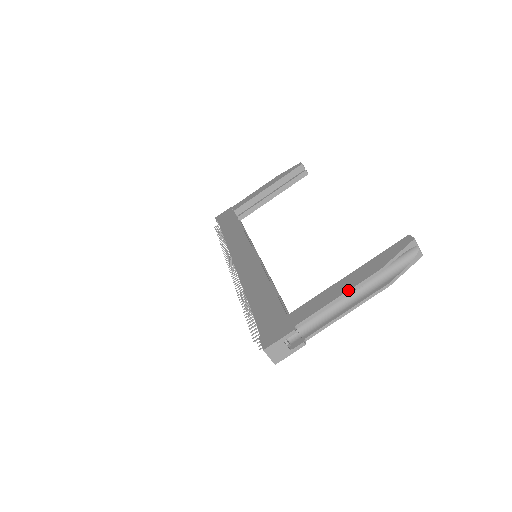
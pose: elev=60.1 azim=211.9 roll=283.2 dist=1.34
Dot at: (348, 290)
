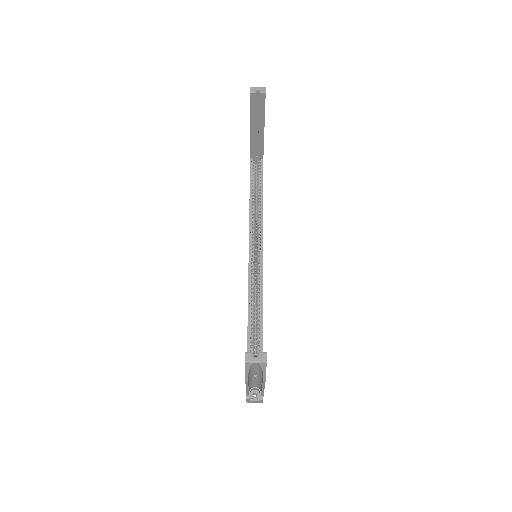
Dot at: occluded
